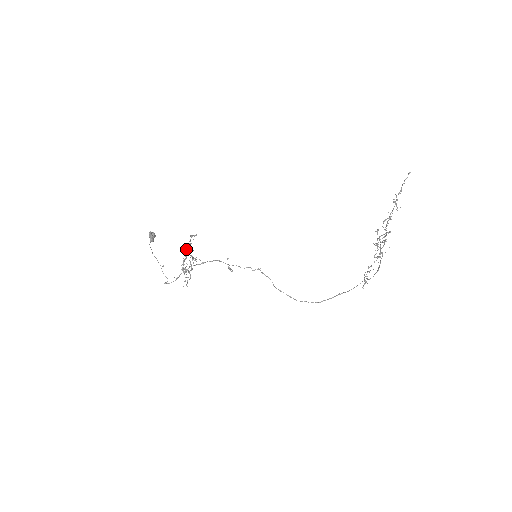
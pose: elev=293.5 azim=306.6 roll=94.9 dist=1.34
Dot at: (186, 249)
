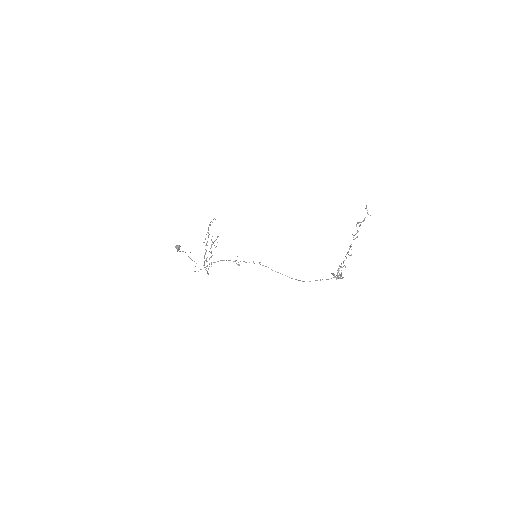
Dot at: (206, 243)
